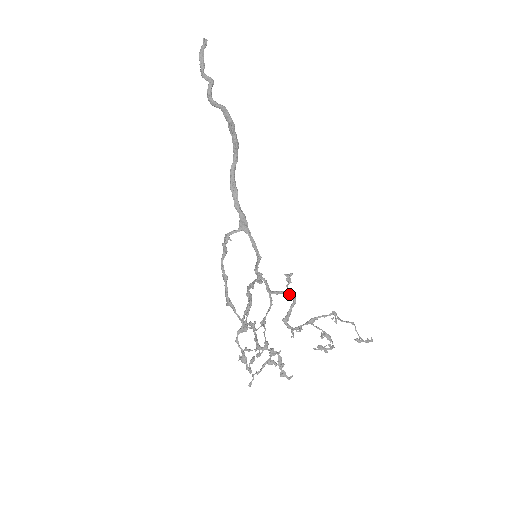
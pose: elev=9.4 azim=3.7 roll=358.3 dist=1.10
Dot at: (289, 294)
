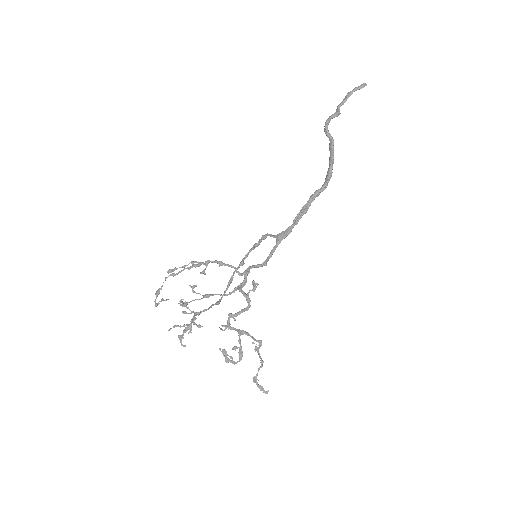
Dot at: (246, 299)
